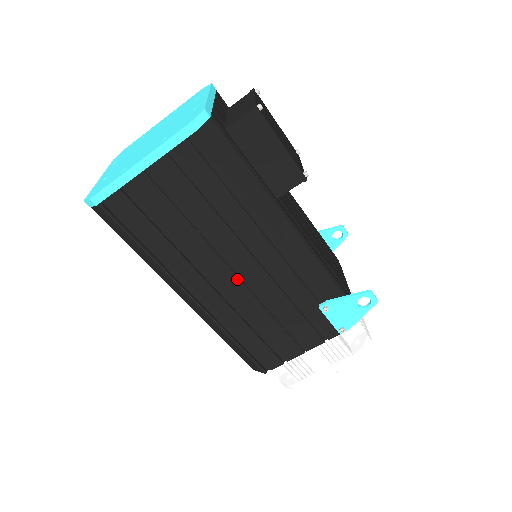
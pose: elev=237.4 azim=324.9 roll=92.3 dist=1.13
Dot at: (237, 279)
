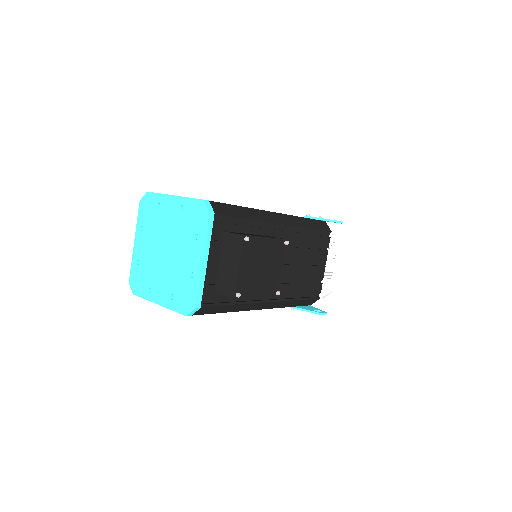
Dot at: occluded
